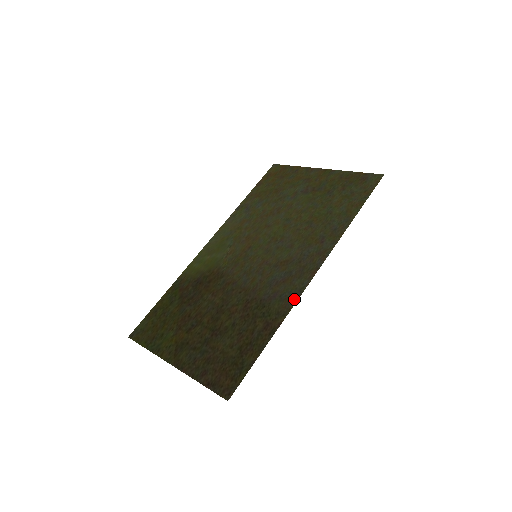
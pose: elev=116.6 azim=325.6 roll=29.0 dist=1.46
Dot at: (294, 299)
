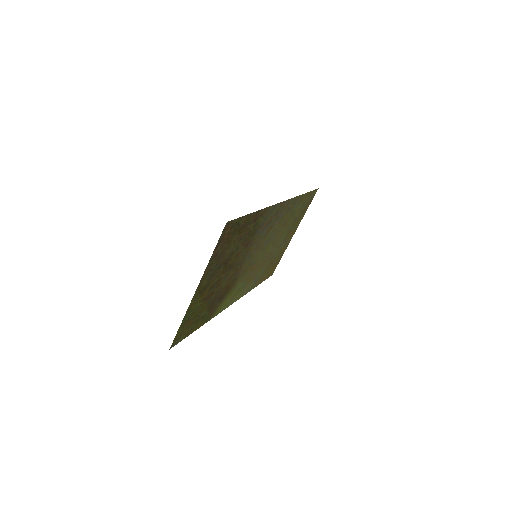
Dot at: (271, 208)
